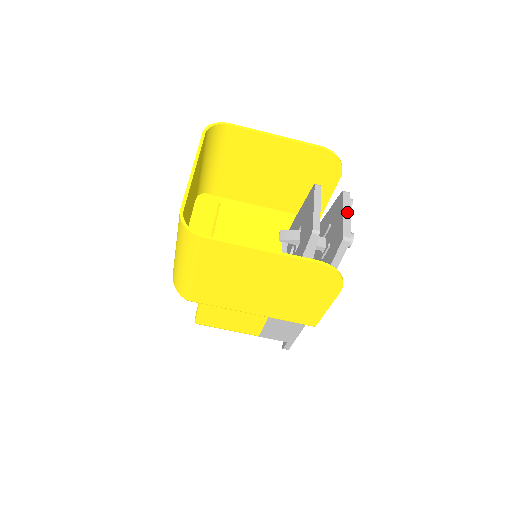
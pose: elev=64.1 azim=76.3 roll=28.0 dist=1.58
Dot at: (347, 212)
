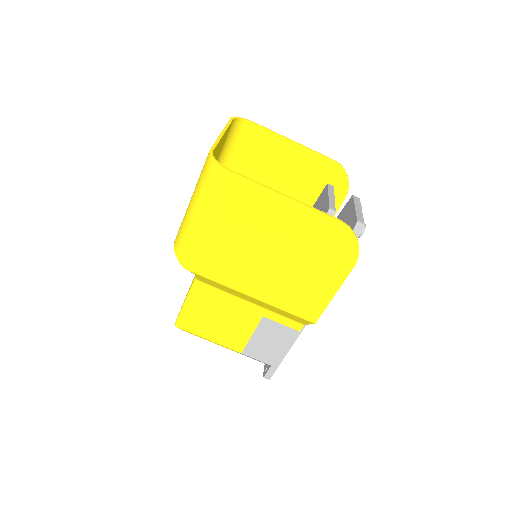
Dot at: (358, 208)
